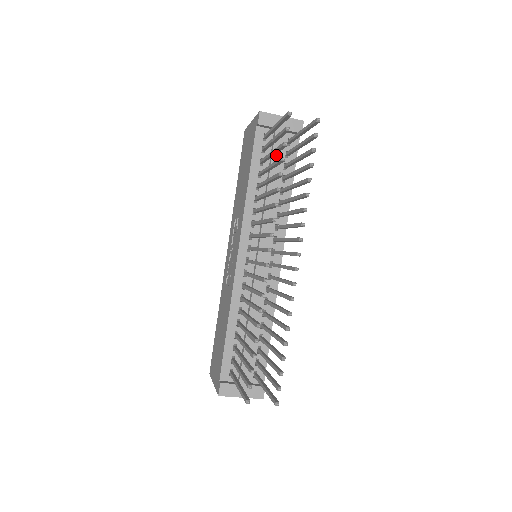
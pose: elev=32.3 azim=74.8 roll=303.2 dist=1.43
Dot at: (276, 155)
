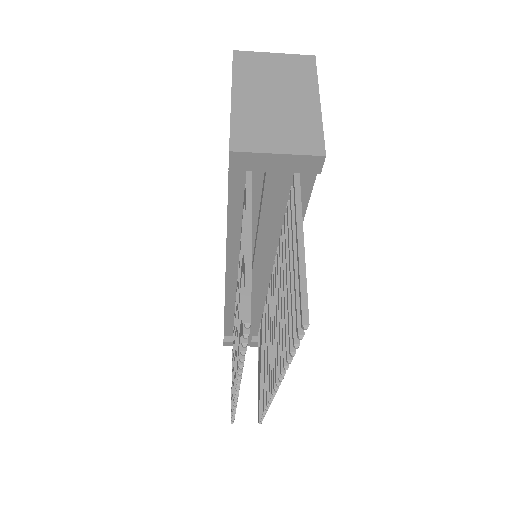
Dot at: (269, 203)
